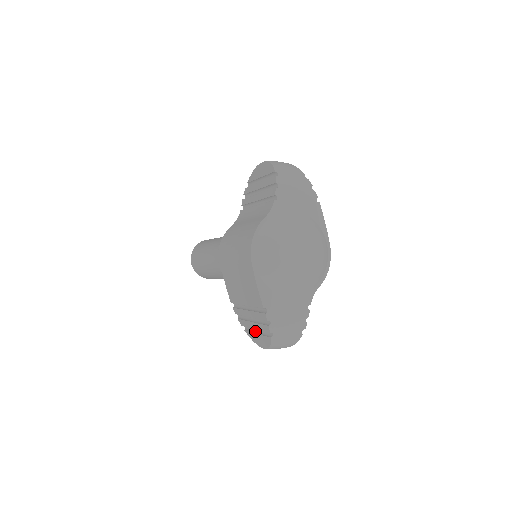
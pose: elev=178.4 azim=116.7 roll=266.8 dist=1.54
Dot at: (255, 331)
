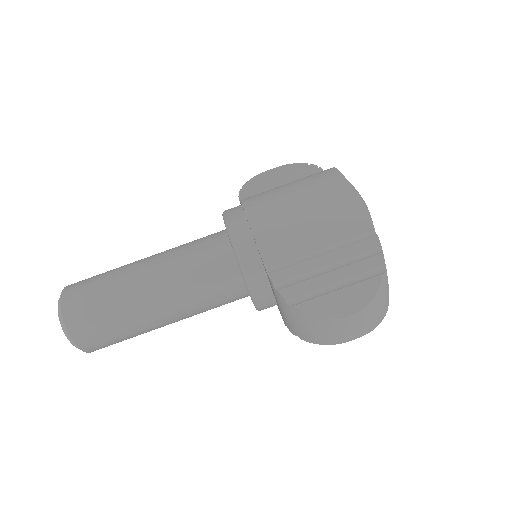
Dot at: (329, 292)
